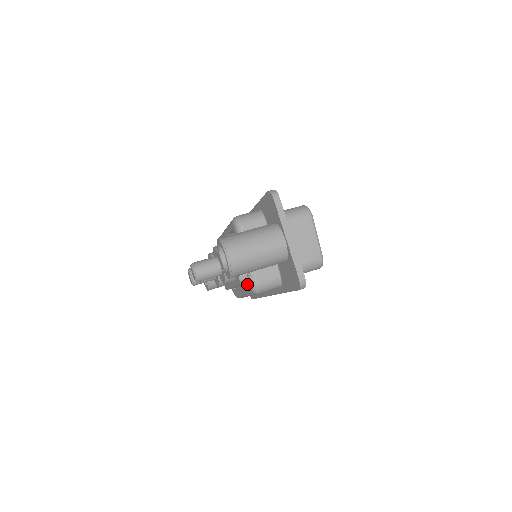
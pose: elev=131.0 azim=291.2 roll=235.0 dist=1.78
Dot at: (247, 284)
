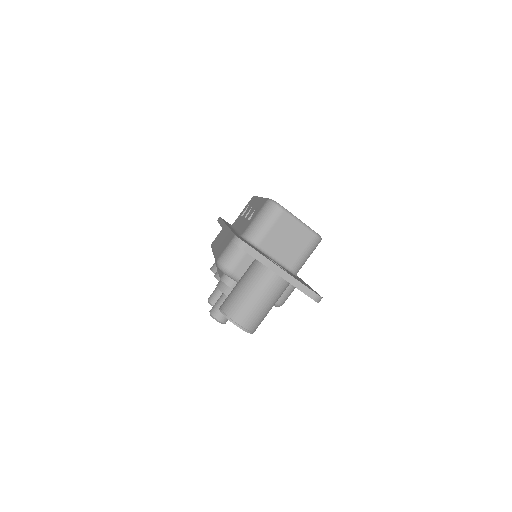
Dot at: occluded
